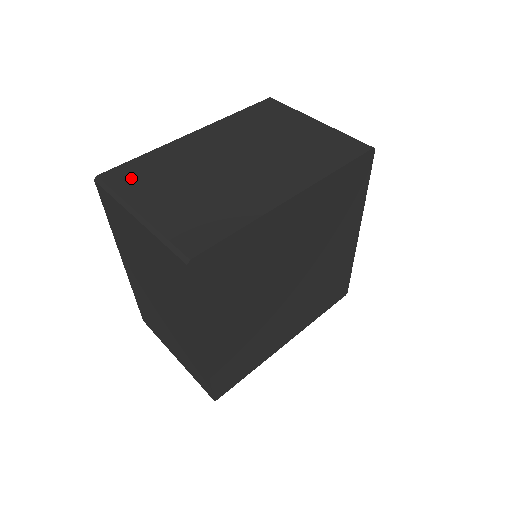
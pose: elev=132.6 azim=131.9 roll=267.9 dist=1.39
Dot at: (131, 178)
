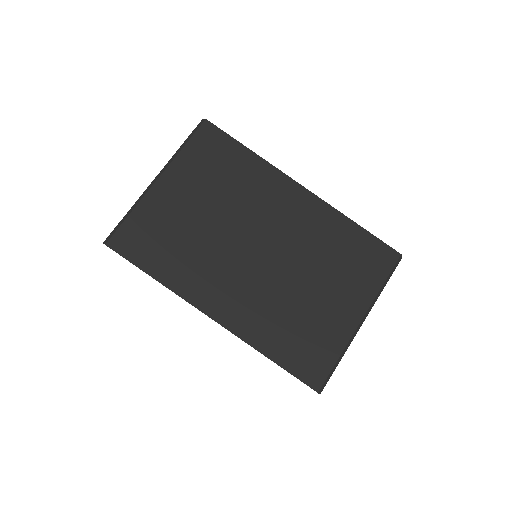
Dot at: occluded
